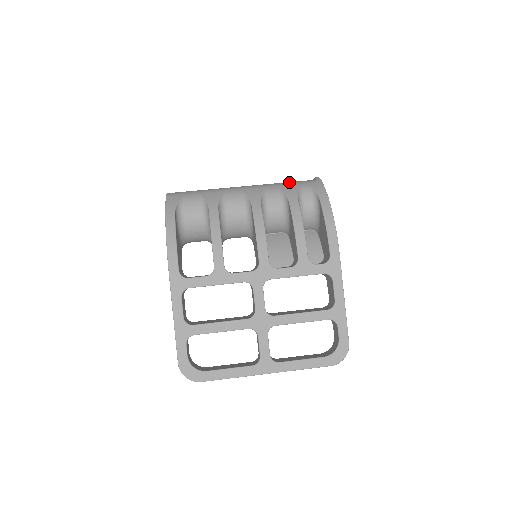
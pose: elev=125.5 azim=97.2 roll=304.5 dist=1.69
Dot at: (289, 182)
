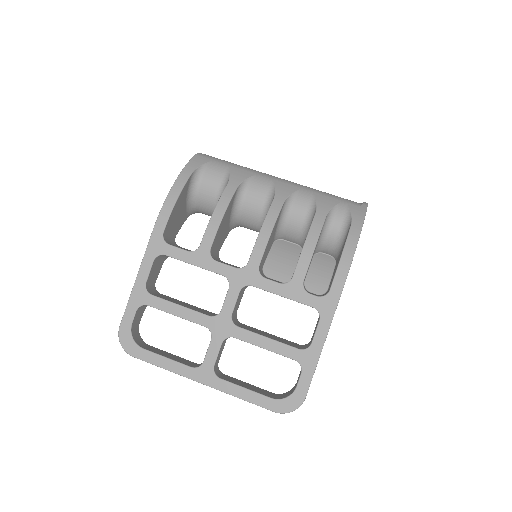
Dot at: (331, 194)
